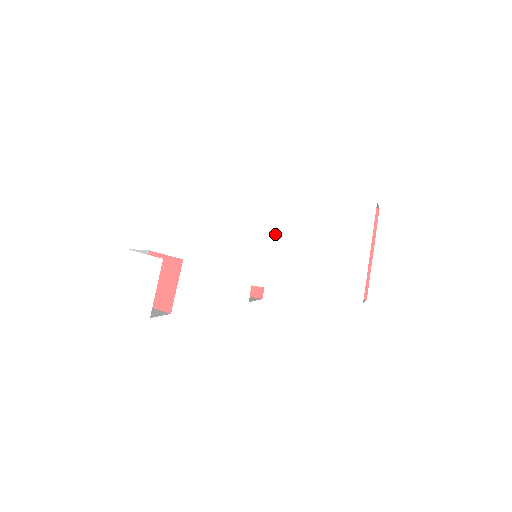
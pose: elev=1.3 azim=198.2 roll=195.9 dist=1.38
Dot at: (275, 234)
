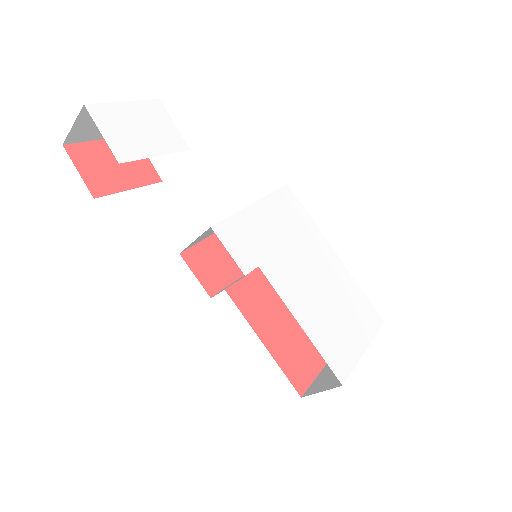
Dot at: (305, 256)
